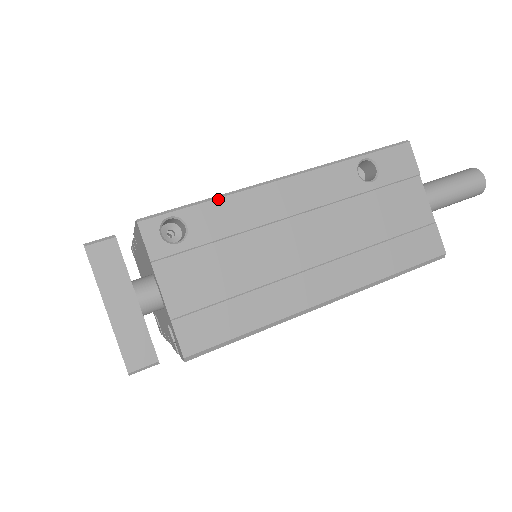
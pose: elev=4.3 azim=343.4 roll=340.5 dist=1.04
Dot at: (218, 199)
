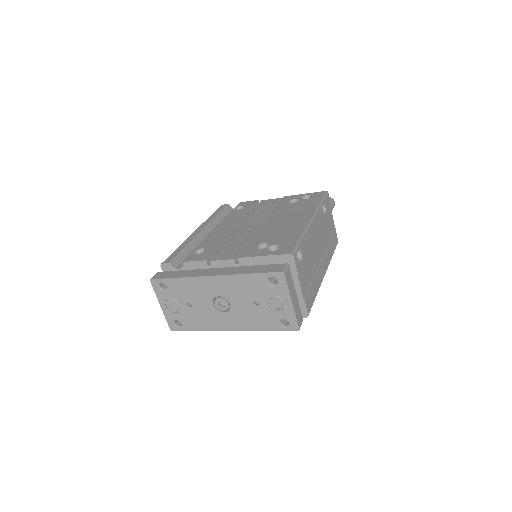
Dot at: (304, 236)
